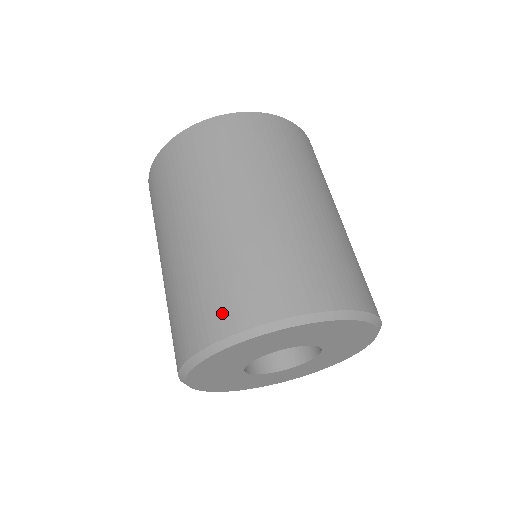
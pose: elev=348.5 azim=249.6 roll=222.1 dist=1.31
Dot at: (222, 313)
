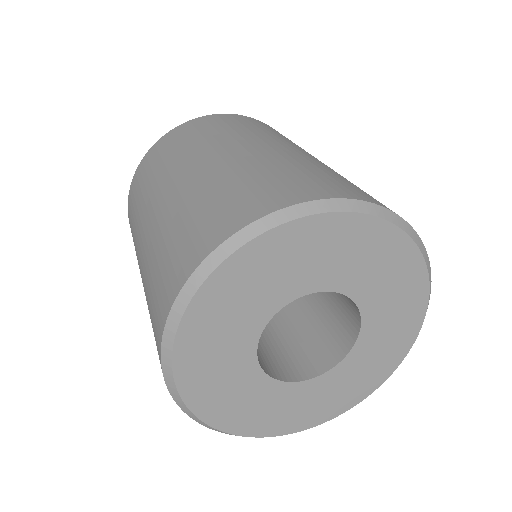
Dot at: (254, 201)
